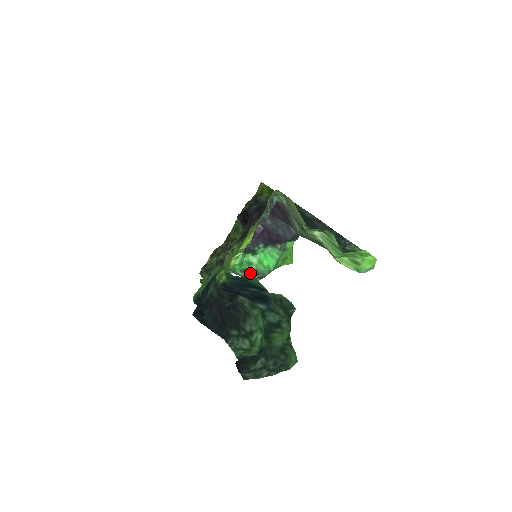
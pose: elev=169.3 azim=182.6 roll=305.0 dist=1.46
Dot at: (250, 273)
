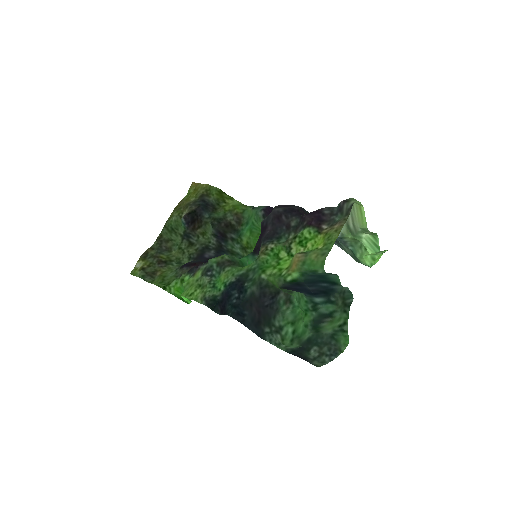
Dot at: occluded
